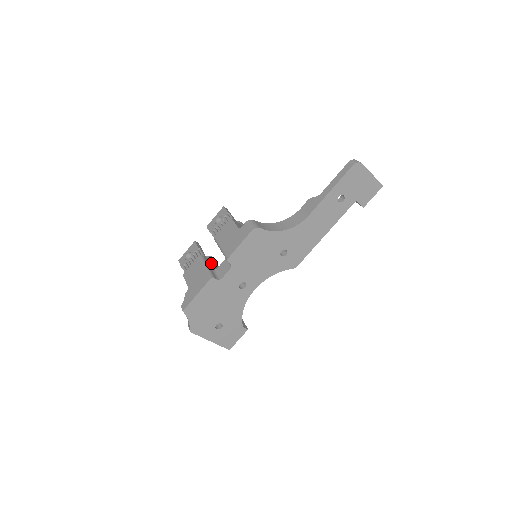
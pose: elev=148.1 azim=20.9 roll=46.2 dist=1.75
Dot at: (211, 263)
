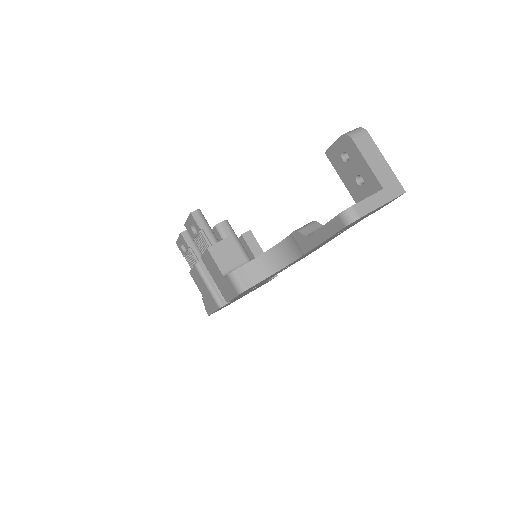
Dot at: occluded
